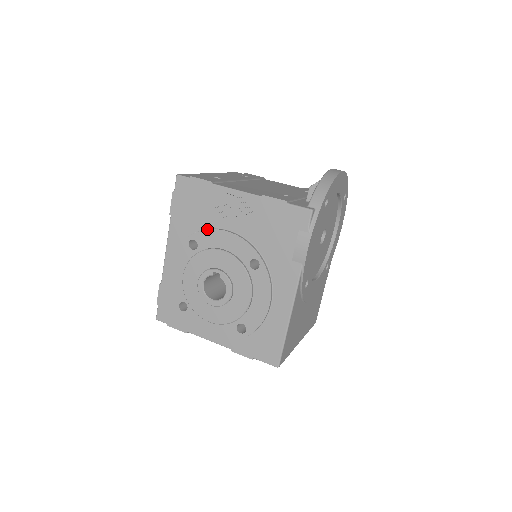
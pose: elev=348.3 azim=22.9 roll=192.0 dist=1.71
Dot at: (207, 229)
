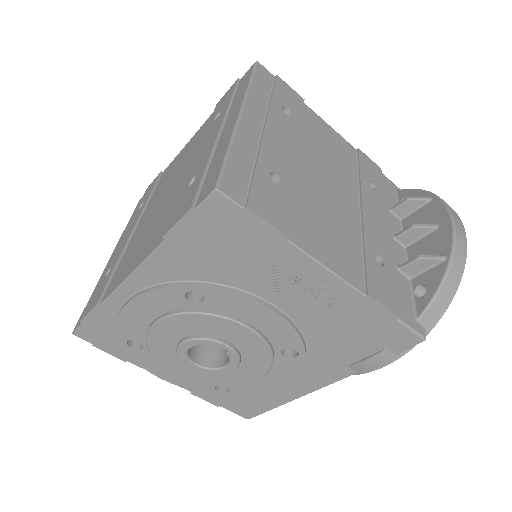
Dot at: (235, 293)
